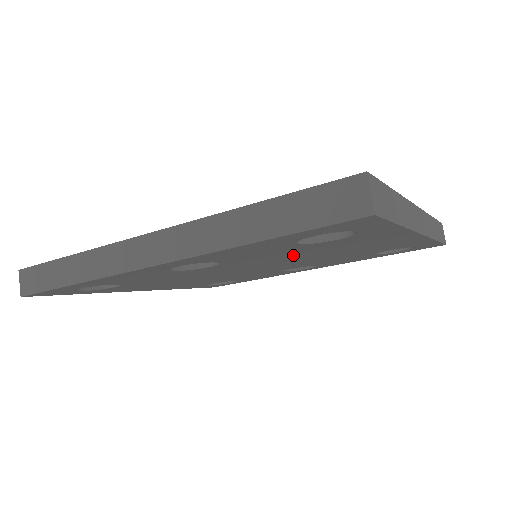
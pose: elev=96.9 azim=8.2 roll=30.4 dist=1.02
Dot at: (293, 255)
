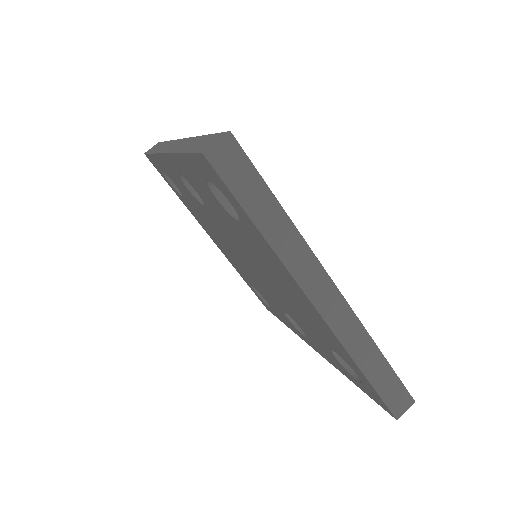
Dot at: (244, 244)
